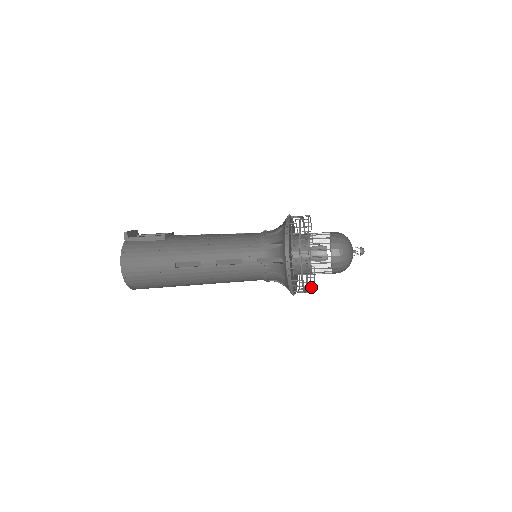
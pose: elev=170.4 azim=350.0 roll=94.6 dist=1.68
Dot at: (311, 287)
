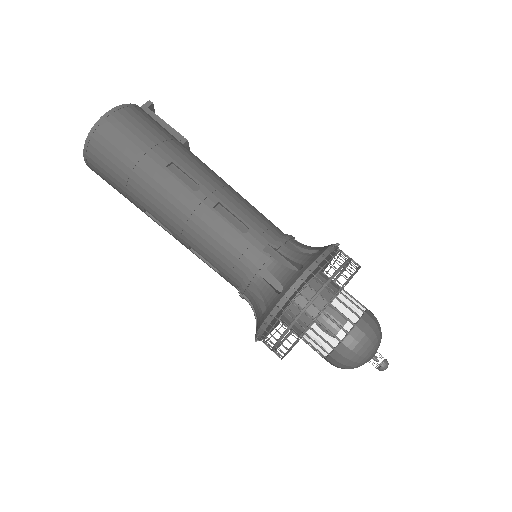
Dot at: (301, 334)
